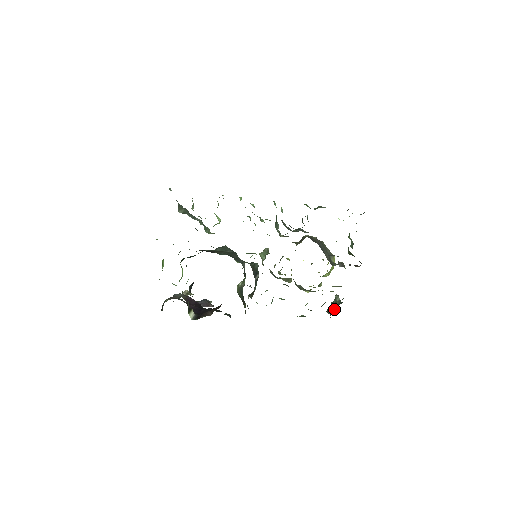
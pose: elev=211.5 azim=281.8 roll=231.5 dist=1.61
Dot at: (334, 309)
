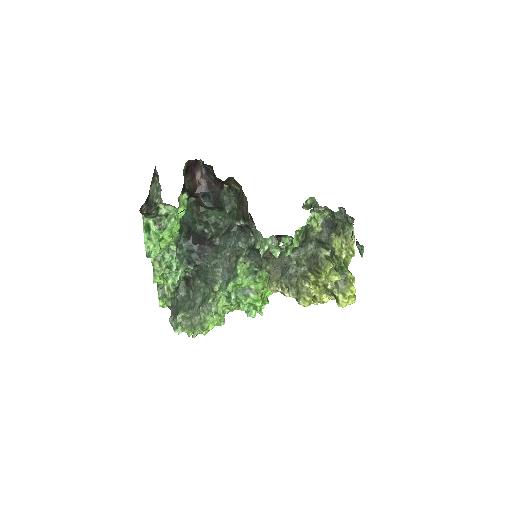
Dot at: occluded
